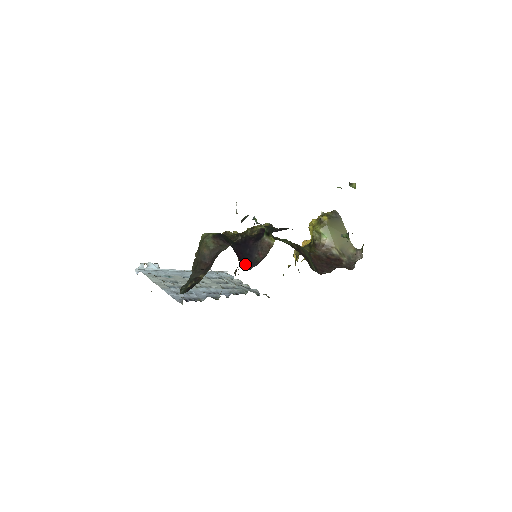
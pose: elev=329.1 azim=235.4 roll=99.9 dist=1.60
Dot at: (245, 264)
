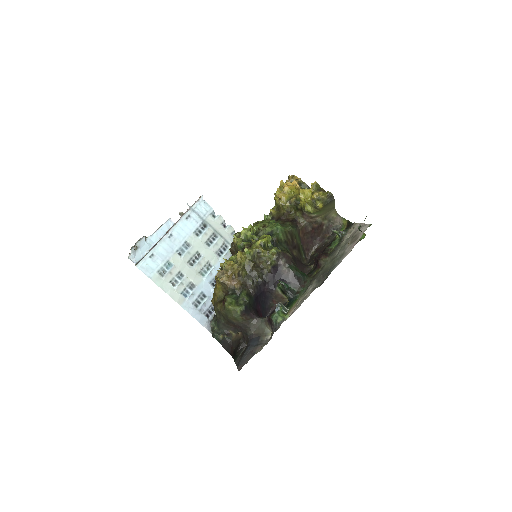
Dot at: (264, 315)
